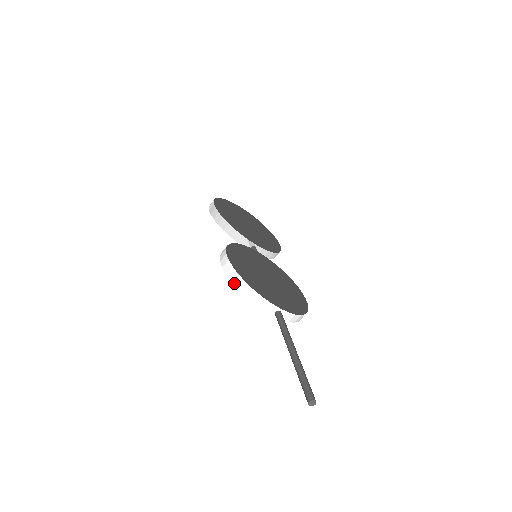
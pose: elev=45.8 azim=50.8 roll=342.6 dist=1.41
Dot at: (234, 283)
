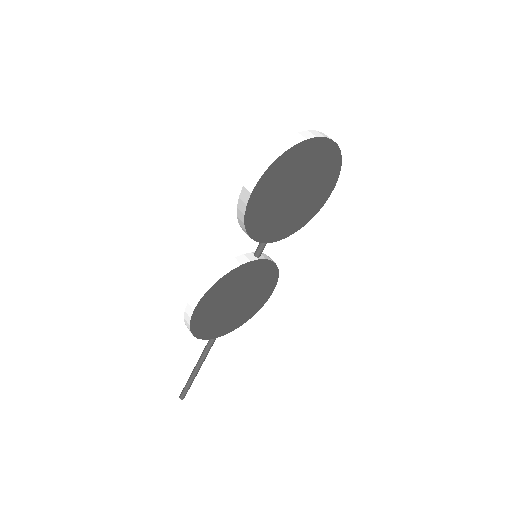
Dot at: occluded
